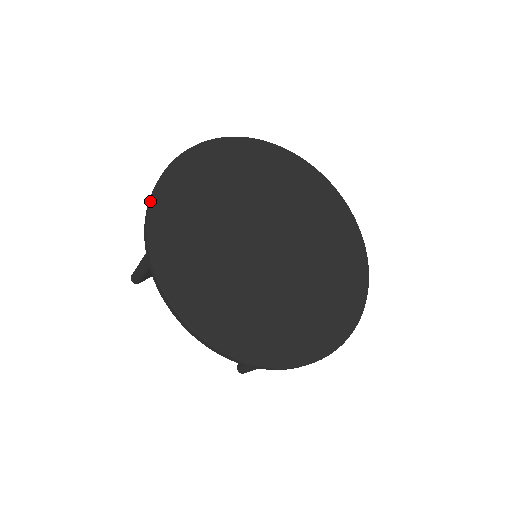
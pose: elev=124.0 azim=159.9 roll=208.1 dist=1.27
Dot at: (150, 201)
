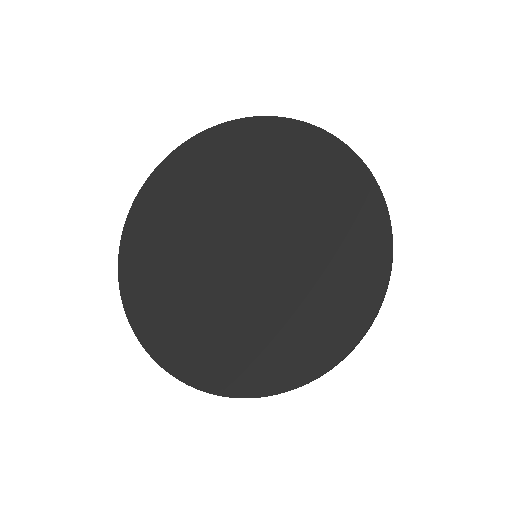
Dot at: (149, 354)
